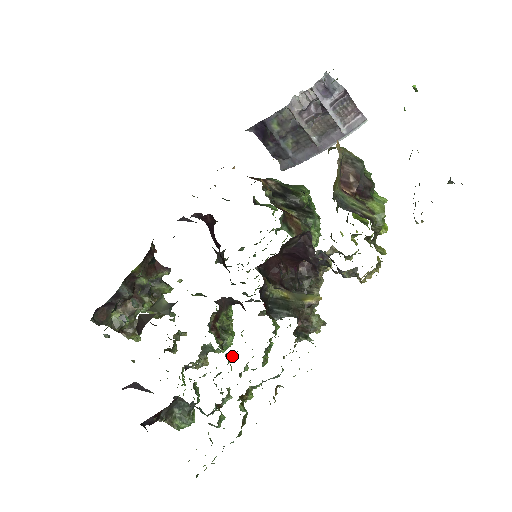
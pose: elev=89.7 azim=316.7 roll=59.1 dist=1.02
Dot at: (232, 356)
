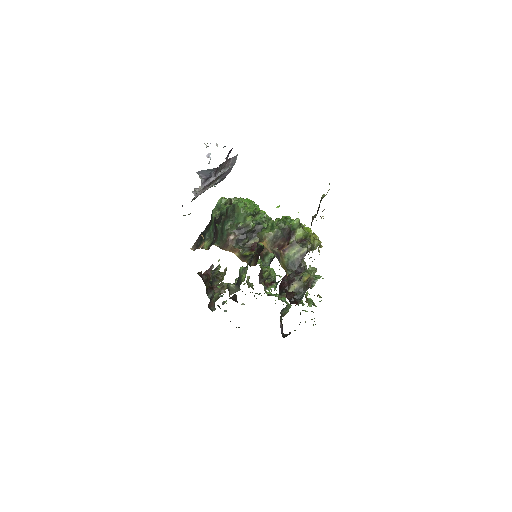
Dot at: occluded
